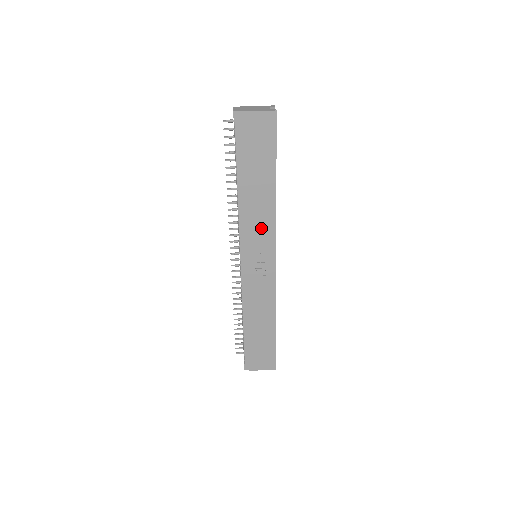
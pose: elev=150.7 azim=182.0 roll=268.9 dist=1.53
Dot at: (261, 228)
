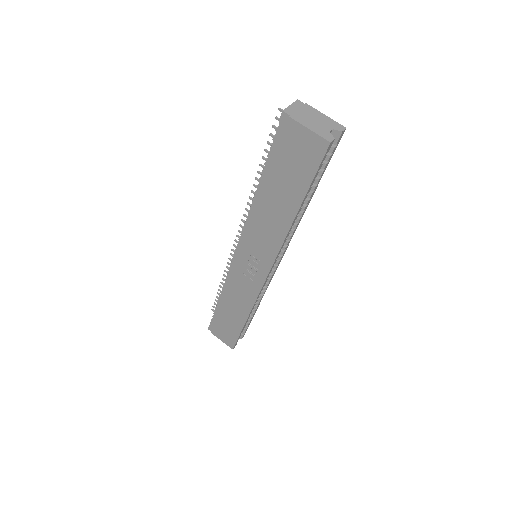
Dot at: (265, 241)
